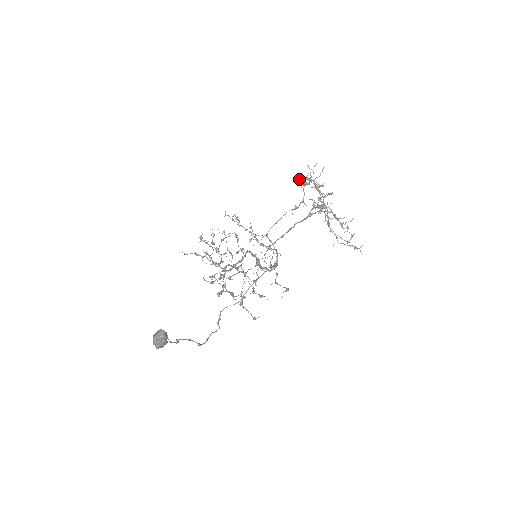
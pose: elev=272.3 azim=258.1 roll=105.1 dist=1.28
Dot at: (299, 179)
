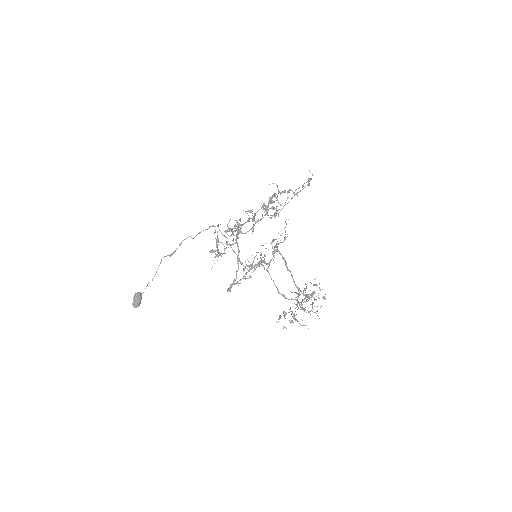
Dot at: (293, 316)
